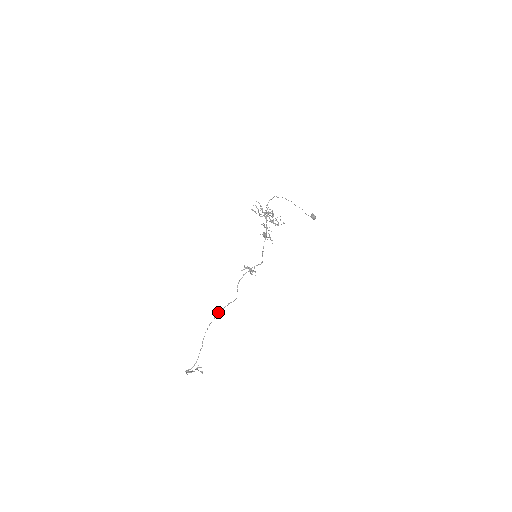
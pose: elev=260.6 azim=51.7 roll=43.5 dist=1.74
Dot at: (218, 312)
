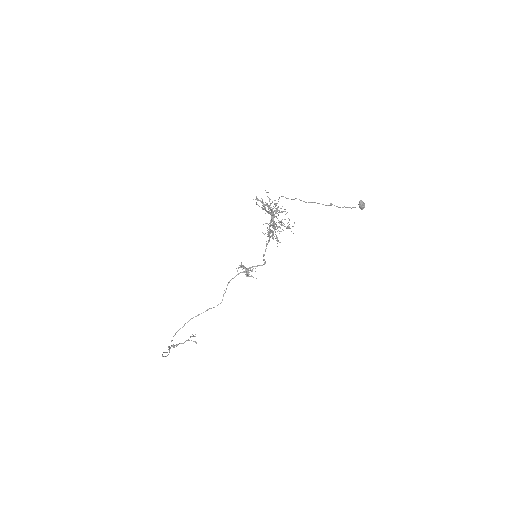
Dot at: (190, 319)
